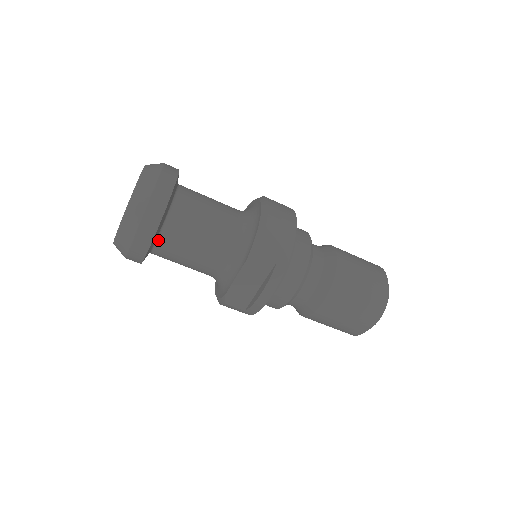
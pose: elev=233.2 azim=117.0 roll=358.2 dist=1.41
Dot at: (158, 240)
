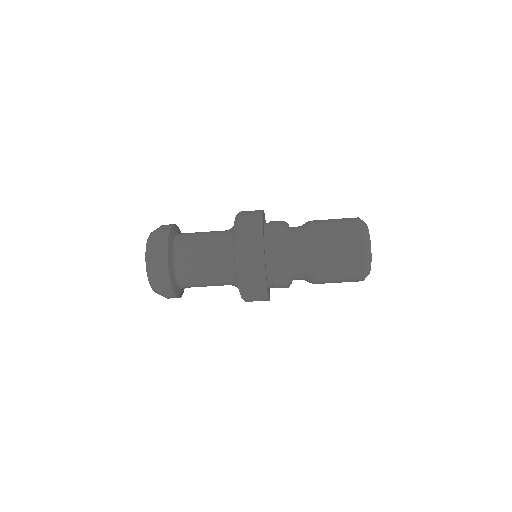
Dot at: (179, 284)
